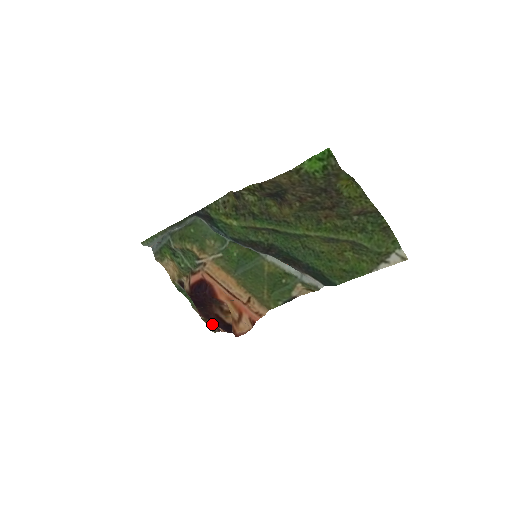
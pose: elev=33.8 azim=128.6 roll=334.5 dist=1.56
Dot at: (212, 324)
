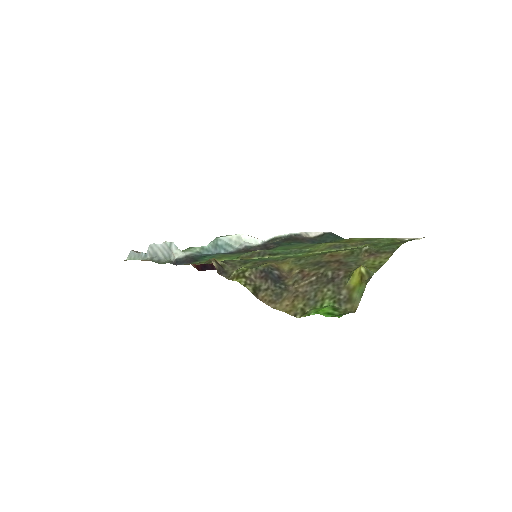
Dot at: occluded
